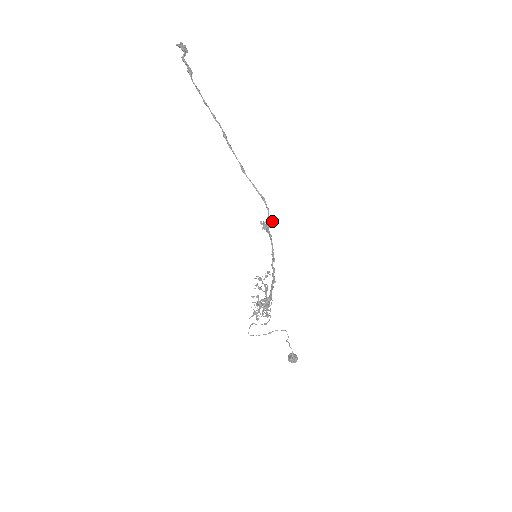
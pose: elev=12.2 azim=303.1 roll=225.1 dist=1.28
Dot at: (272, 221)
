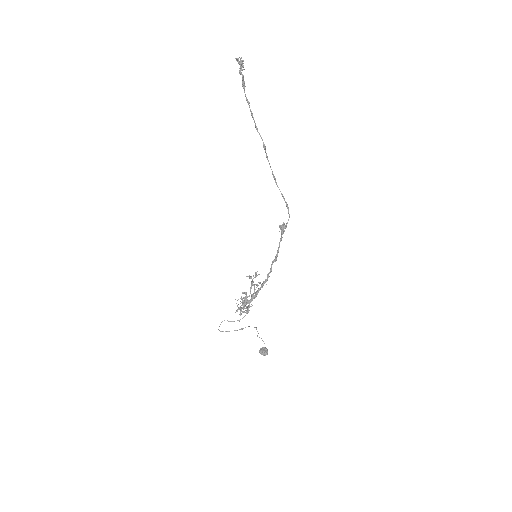
Dot at: (284, 227)
